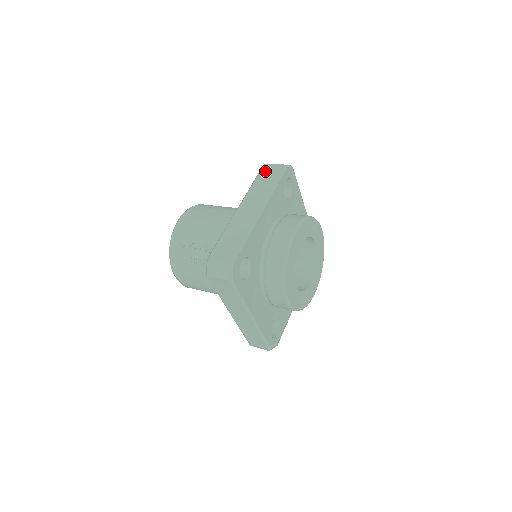
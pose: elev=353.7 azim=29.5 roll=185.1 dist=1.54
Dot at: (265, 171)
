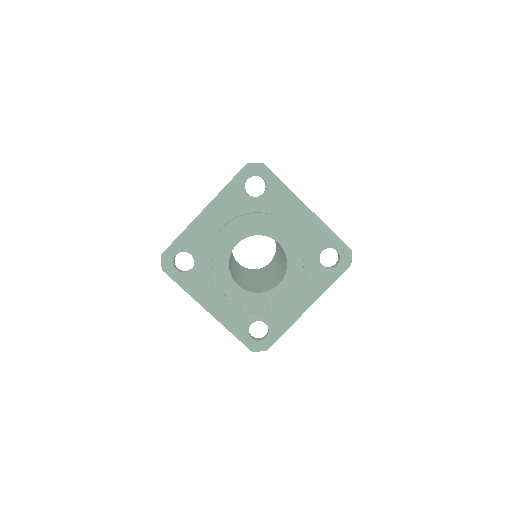
Dot at: occluded
